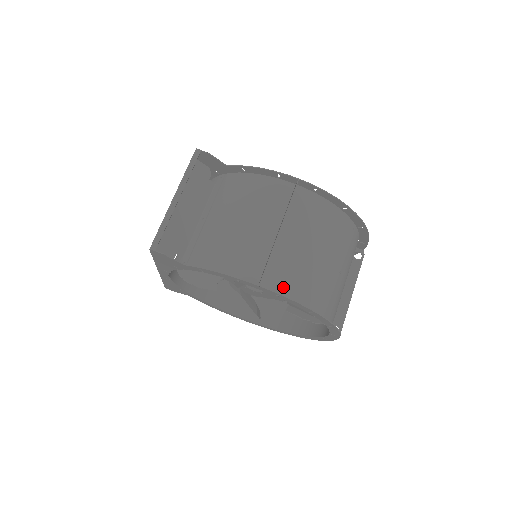
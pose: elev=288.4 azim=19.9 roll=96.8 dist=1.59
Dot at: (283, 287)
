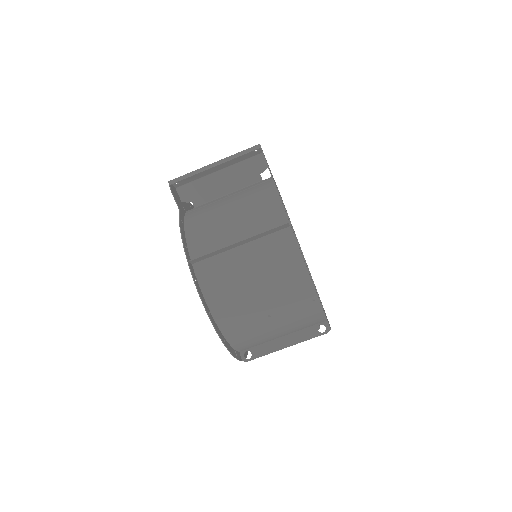
Dot at: (207, 280)
